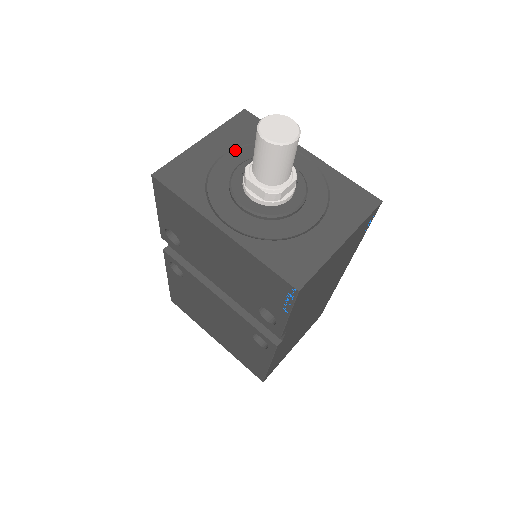
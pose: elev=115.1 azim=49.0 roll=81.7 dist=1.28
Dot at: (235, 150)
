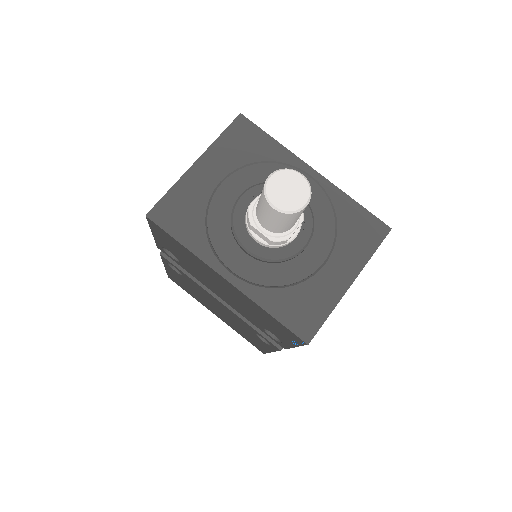
Dot at: (234, 174)
